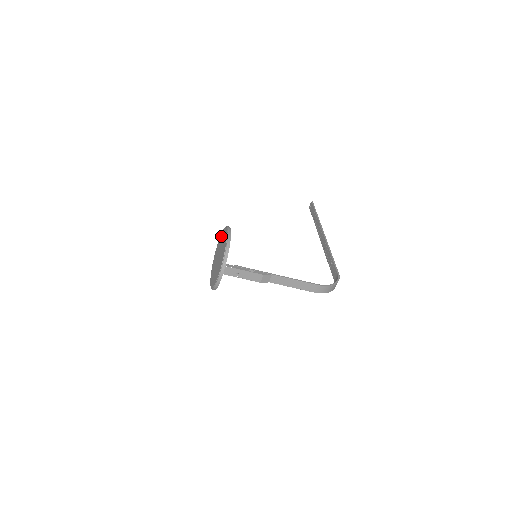
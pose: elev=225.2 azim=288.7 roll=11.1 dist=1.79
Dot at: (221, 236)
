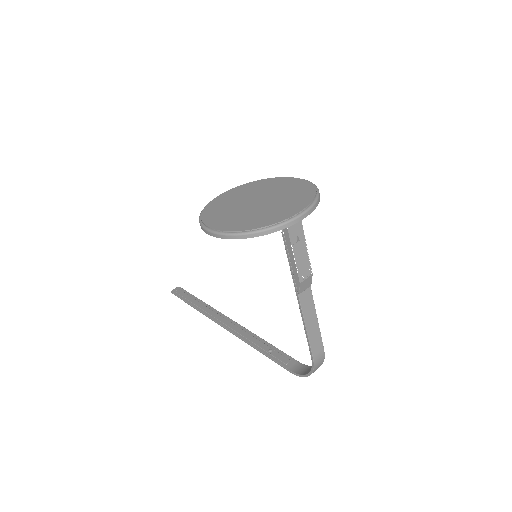
Dot at: (248, 185)
